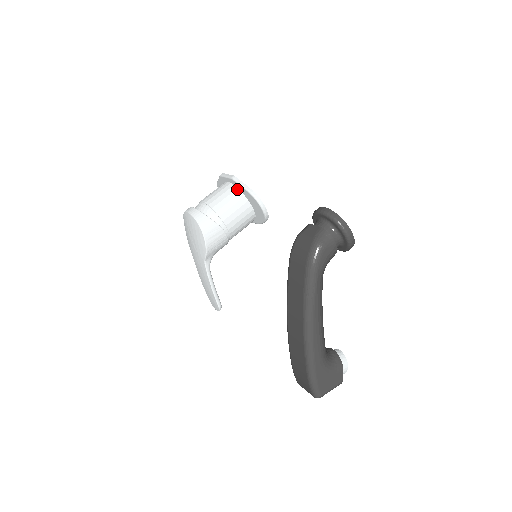
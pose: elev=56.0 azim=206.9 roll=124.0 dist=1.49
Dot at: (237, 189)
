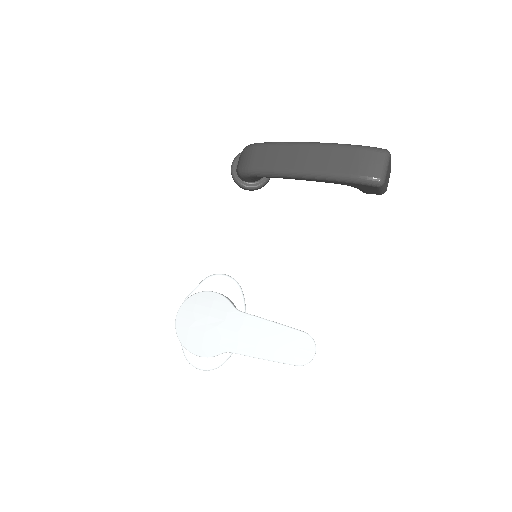
Dot at: occluded
